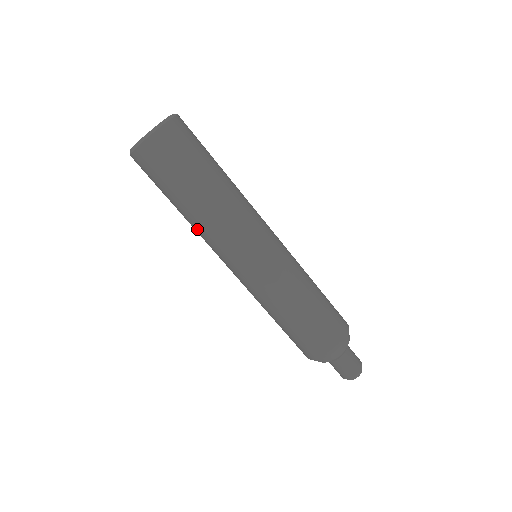
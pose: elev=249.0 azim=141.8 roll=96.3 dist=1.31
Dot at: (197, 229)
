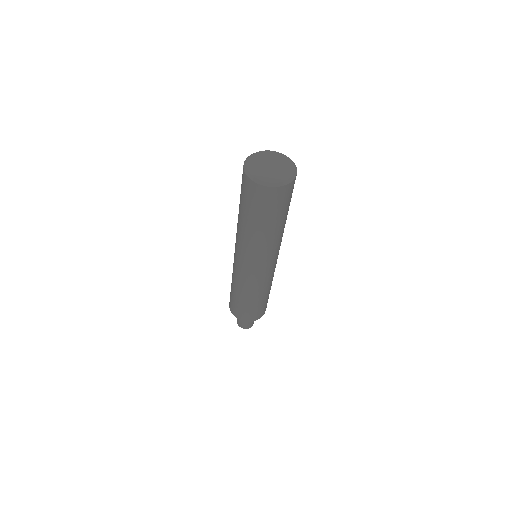
Dot at: (255, 242)
